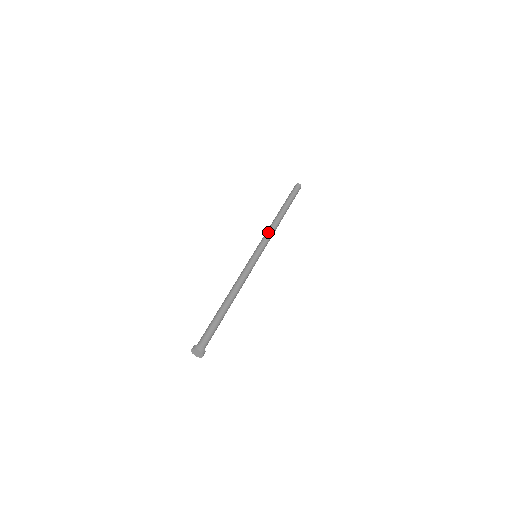
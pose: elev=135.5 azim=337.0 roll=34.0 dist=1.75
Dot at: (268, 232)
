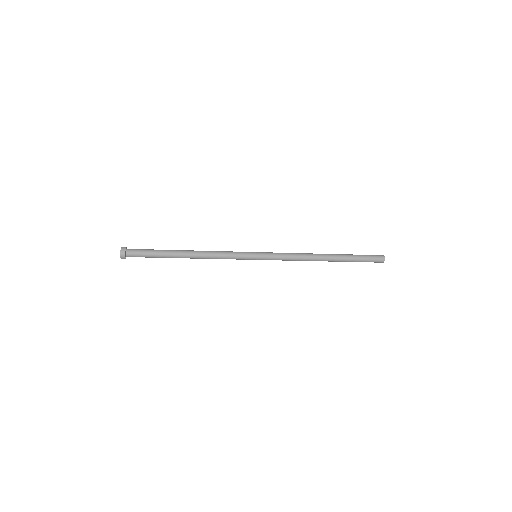
Dot at: occluded
